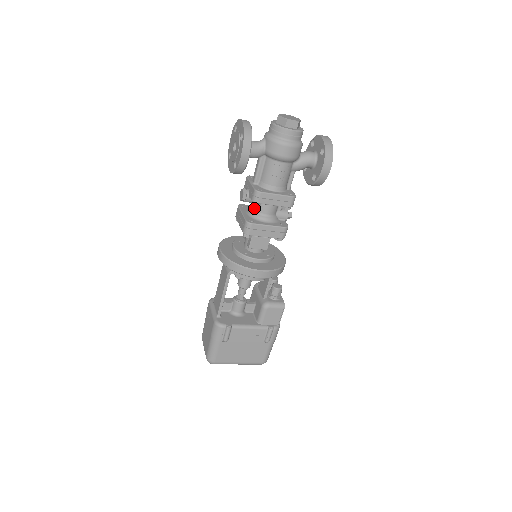
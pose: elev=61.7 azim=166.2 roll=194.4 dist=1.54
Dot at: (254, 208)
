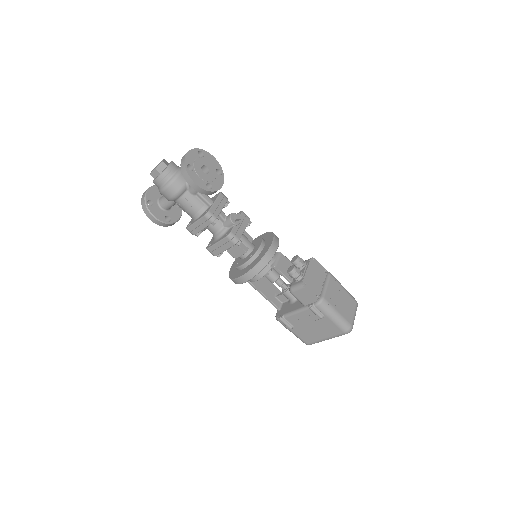
Dot at: occluded
